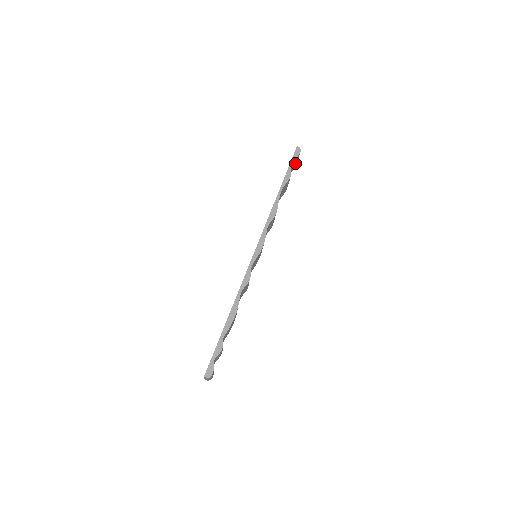
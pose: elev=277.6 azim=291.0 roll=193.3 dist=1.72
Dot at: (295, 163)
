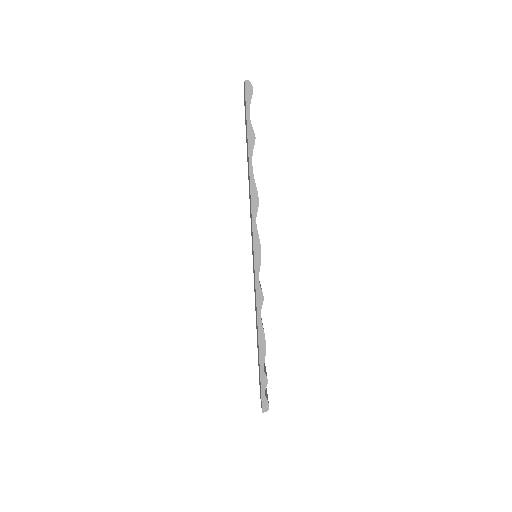
Dot at: occluded
